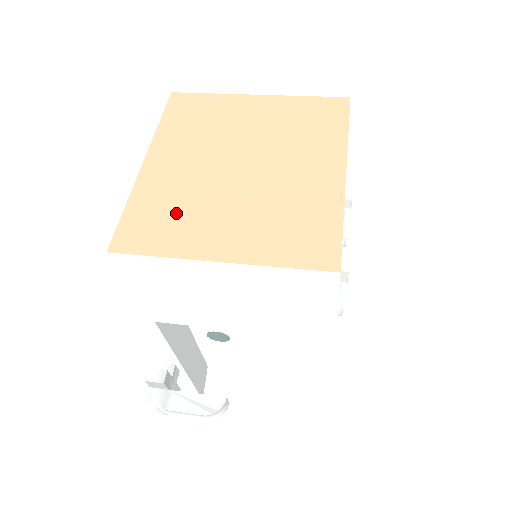
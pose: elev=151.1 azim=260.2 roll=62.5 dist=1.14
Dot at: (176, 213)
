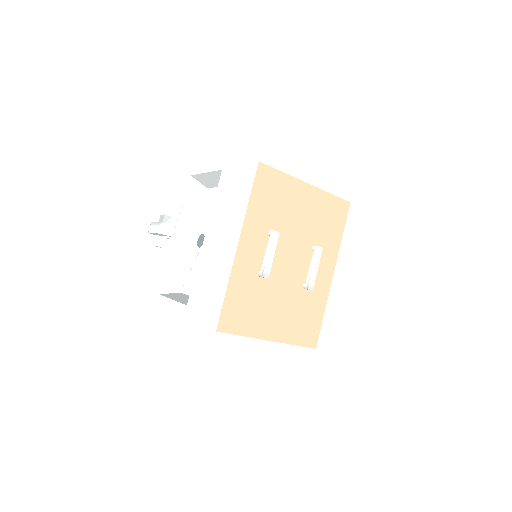
Dot at: occluded
